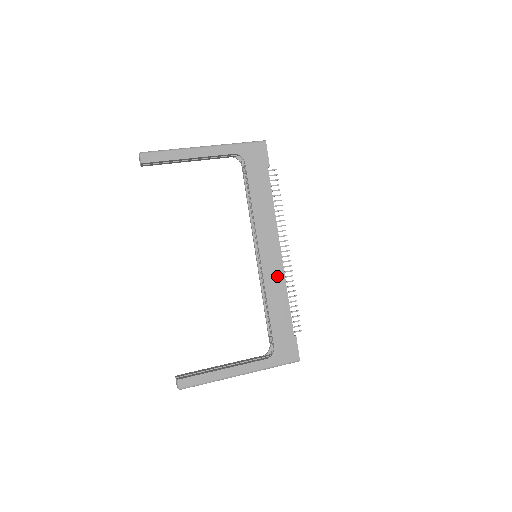
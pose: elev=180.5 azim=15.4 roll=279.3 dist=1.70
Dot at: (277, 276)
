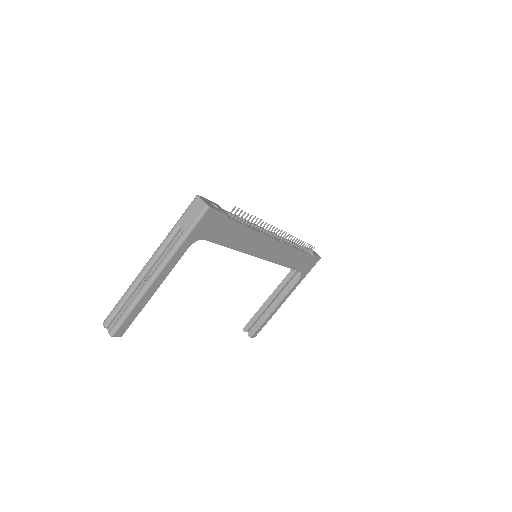
Dot at: (282, 251)
